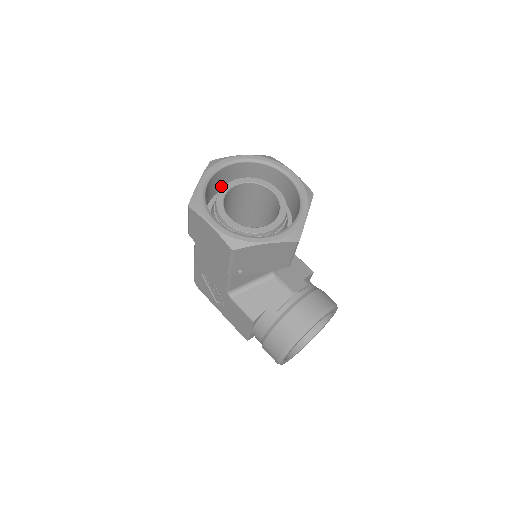
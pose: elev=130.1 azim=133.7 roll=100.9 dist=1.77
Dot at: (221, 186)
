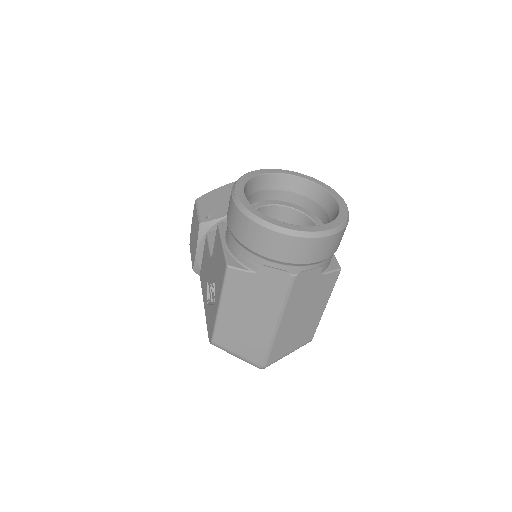
Dot at: occluded
